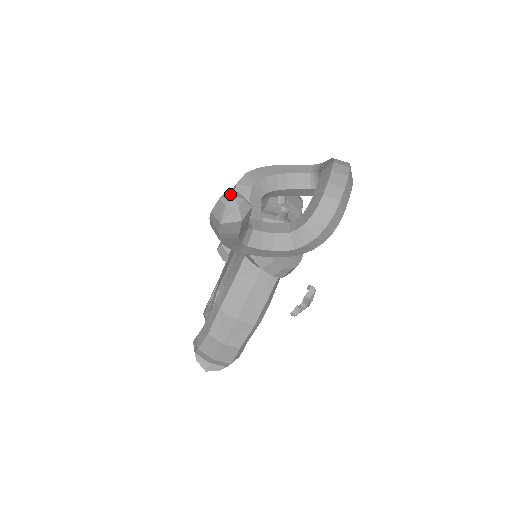
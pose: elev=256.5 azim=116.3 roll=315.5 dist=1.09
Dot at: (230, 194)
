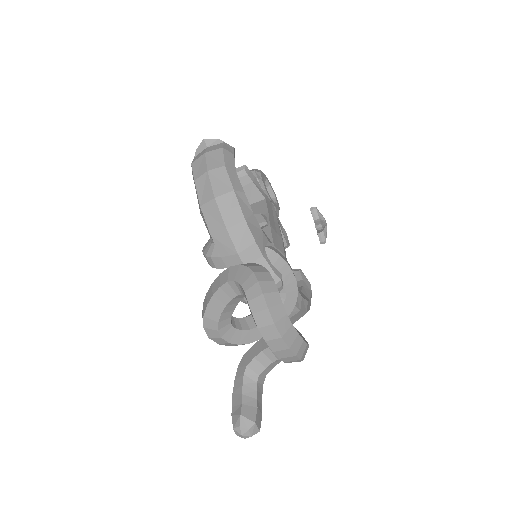
Dot at: (238, 434)
